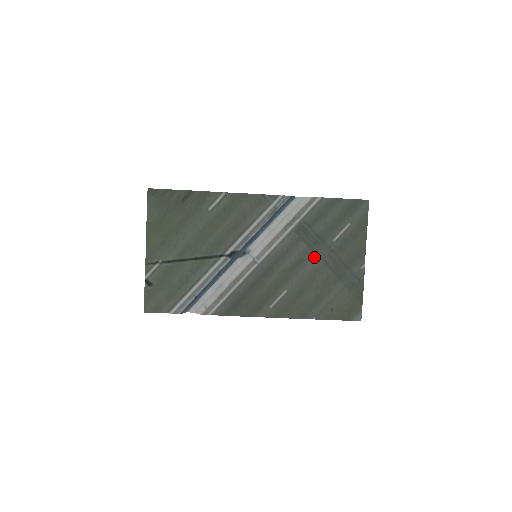
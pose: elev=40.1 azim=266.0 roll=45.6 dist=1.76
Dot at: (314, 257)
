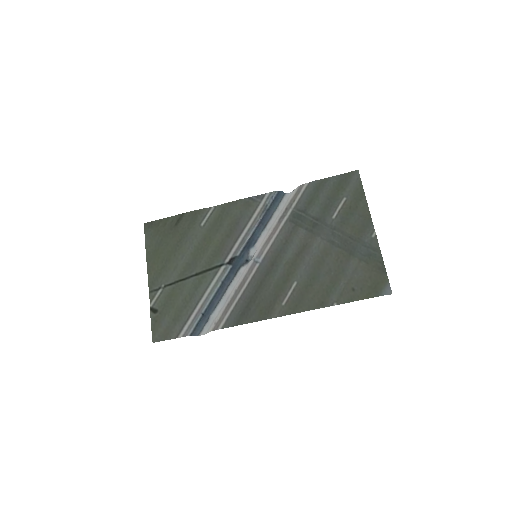
Dot at: (317, 240)
